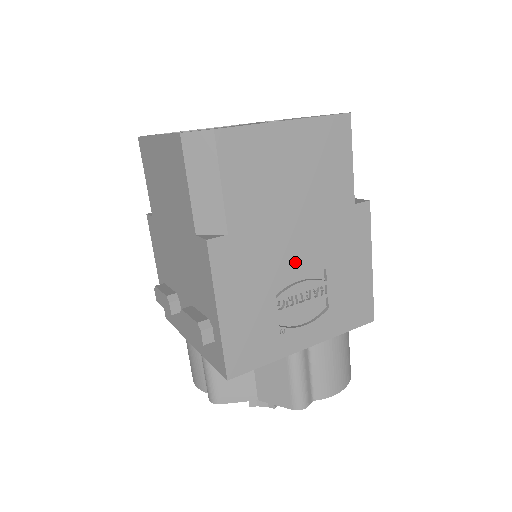
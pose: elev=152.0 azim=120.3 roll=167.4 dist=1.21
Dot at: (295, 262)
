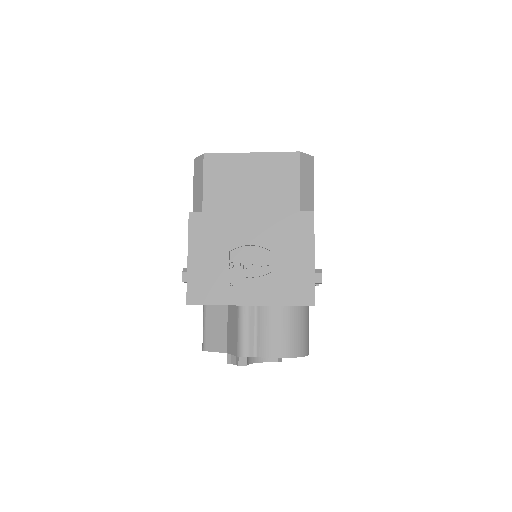
Dot at: (247, 240)
